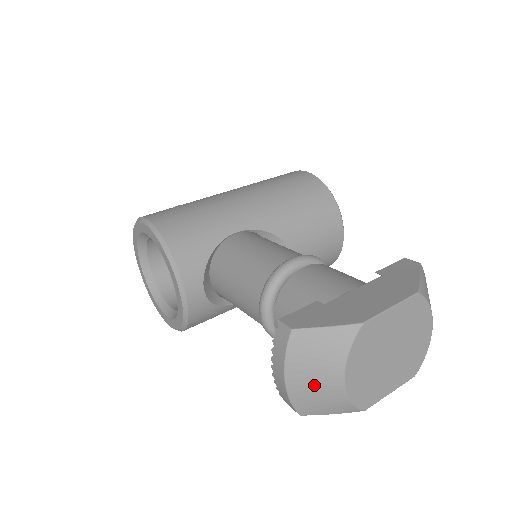
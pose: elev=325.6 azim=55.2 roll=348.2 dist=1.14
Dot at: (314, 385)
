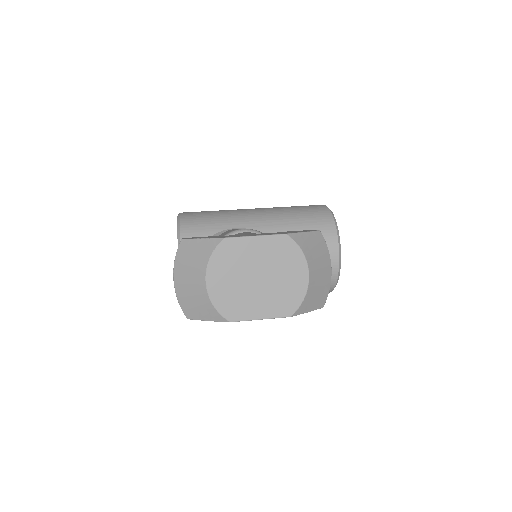
Dot at: (189, 284)
